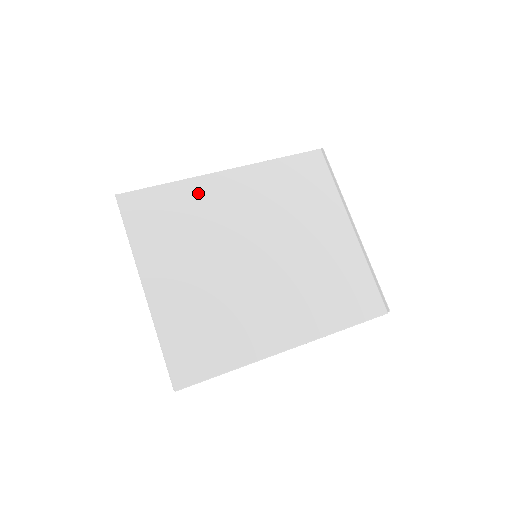
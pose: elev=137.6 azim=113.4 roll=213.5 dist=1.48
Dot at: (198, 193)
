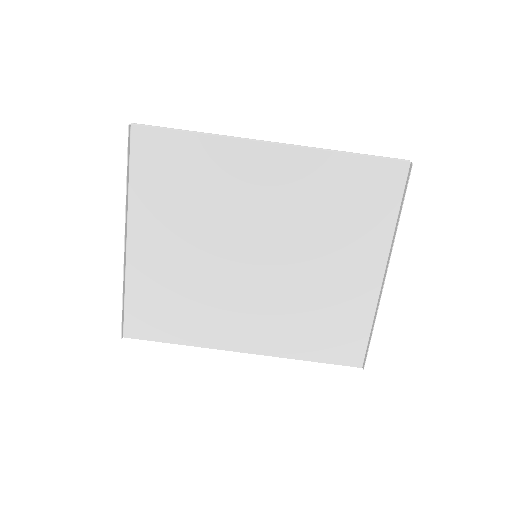
Dot at: (225, 159)
